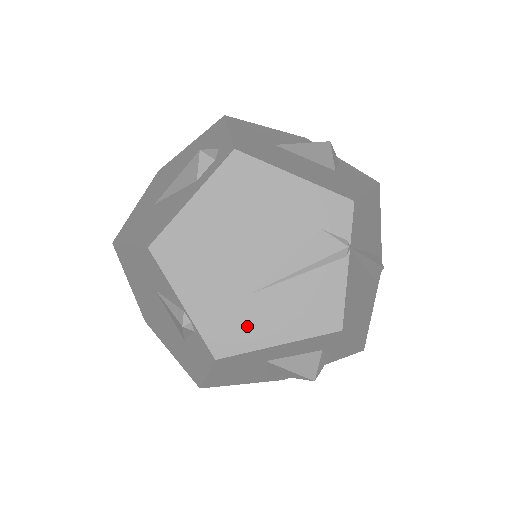
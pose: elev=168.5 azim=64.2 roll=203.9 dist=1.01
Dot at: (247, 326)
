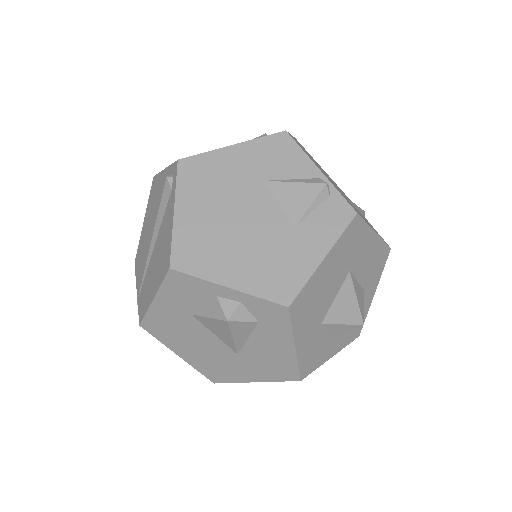
Dot at: (356, 210)
